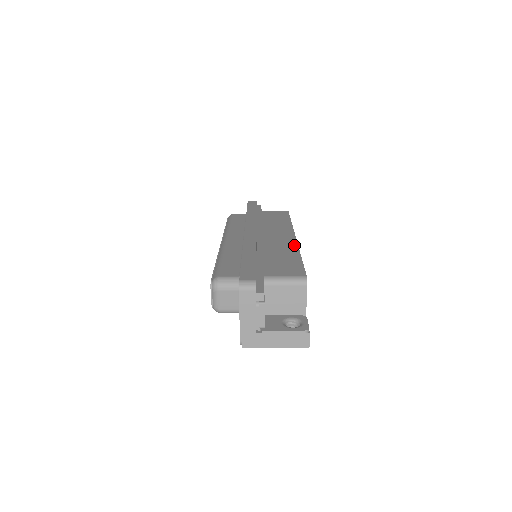
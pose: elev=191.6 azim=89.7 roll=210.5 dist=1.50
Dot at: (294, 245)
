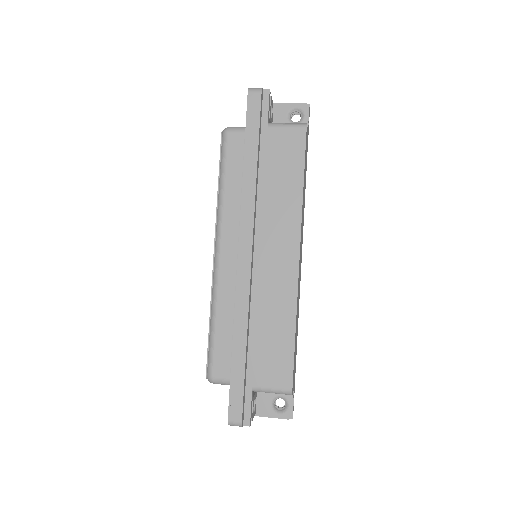
Dot at: (293, 295)
